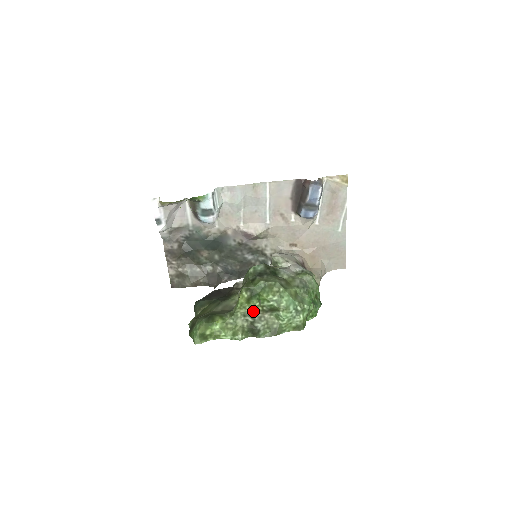
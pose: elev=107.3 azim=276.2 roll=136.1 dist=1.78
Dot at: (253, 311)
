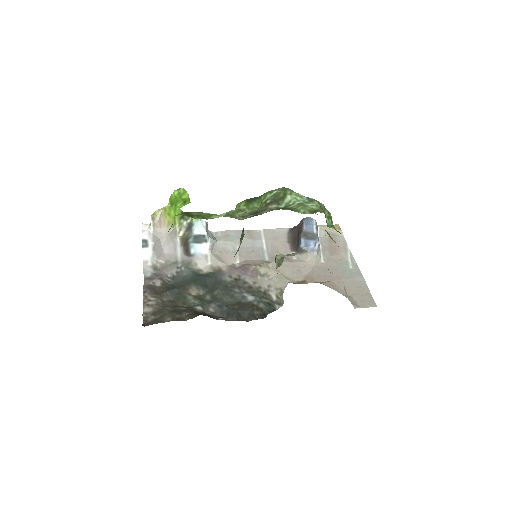
Dot at: (254, 211)
